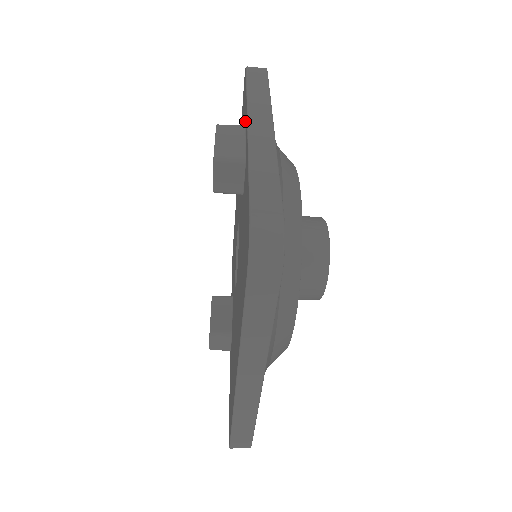
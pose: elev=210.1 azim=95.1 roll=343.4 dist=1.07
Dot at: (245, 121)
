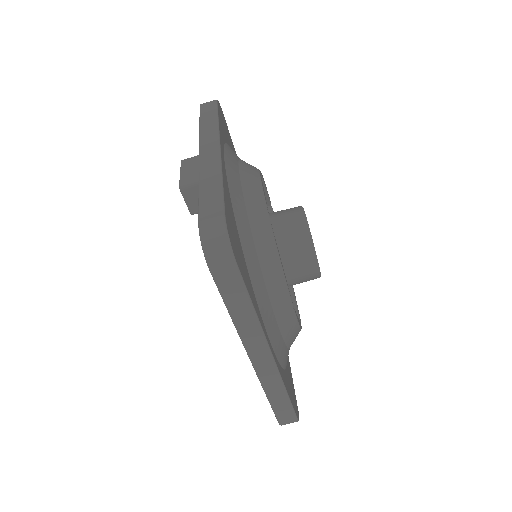
Dot at: occluded
